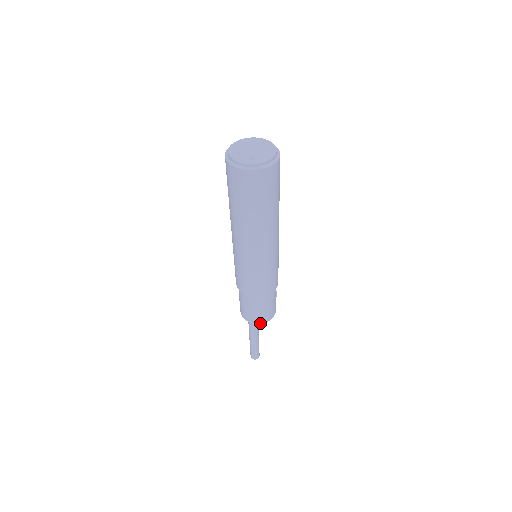
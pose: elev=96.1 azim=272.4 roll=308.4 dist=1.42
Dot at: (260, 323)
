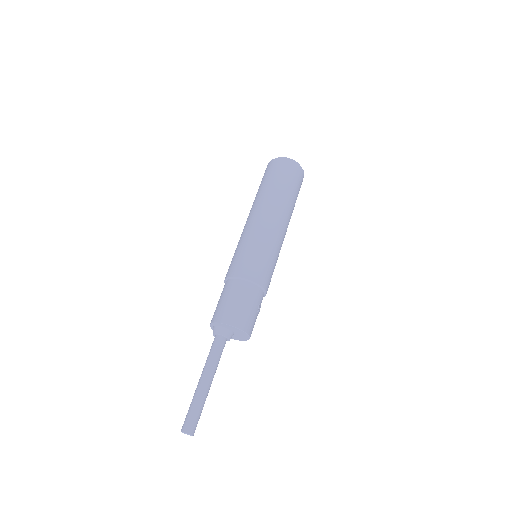
Dot at: (229, 324)
